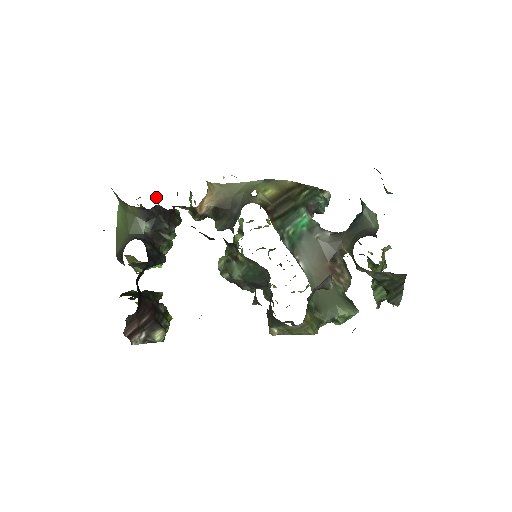
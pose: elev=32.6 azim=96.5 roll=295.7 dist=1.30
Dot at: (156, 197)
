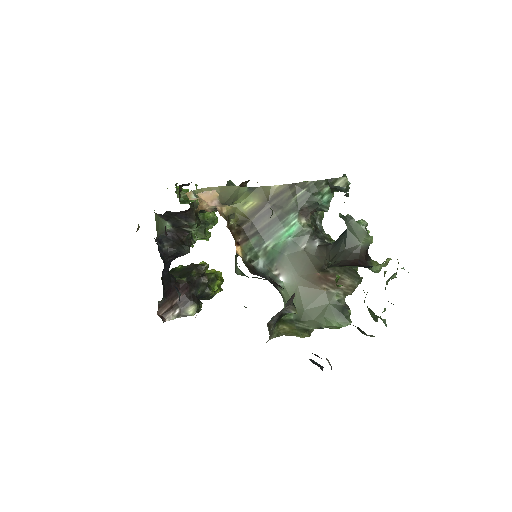
Dot at: occluded
